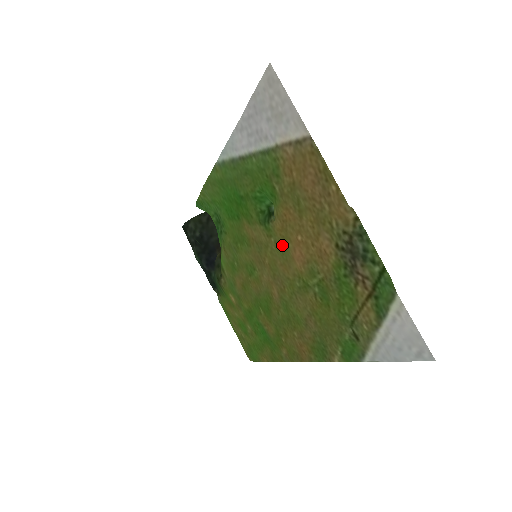
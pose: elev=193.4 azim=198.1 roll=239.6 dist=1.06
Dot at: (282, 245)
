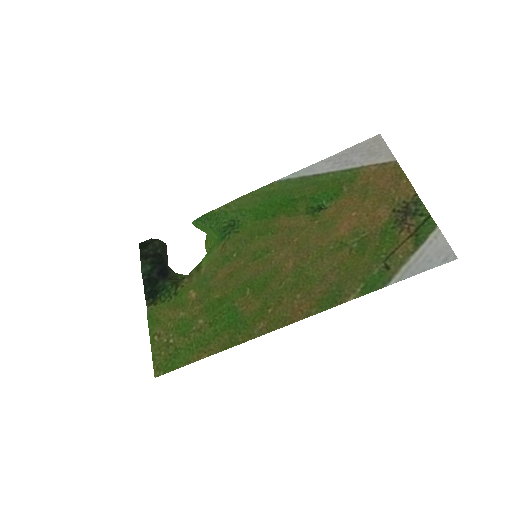
Dot at: (328, 223)
